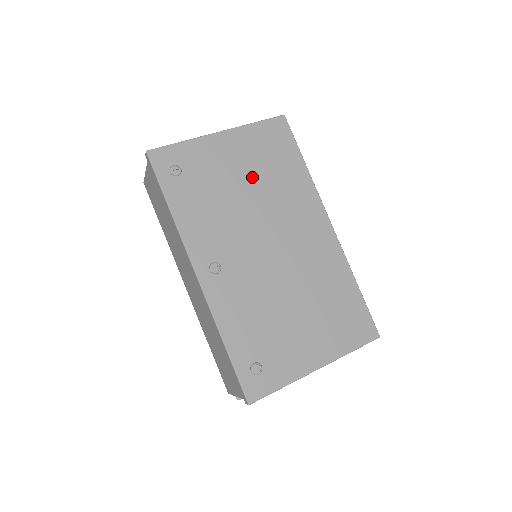
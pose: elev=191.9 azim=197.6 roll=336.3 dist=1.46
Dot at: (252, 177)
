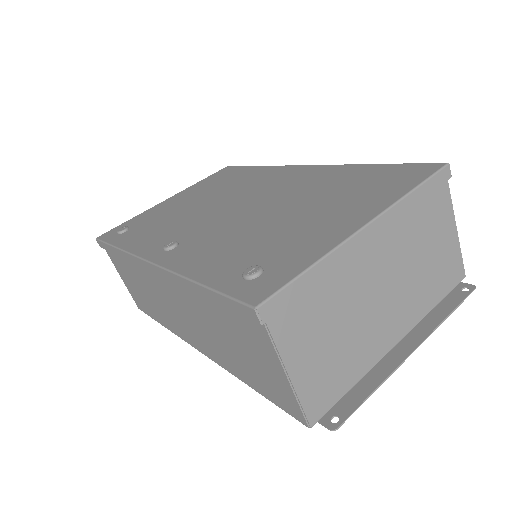
Dot at: (203, 196)
